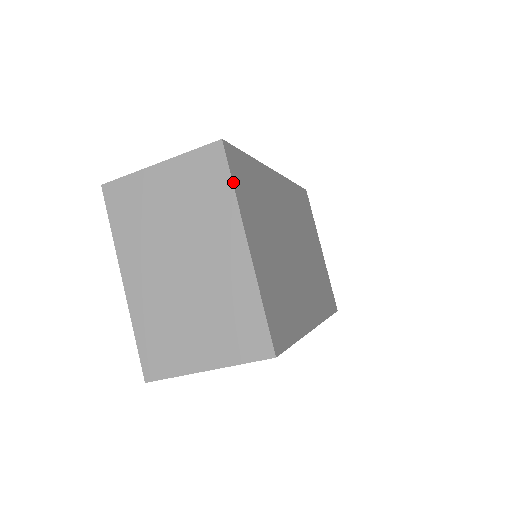
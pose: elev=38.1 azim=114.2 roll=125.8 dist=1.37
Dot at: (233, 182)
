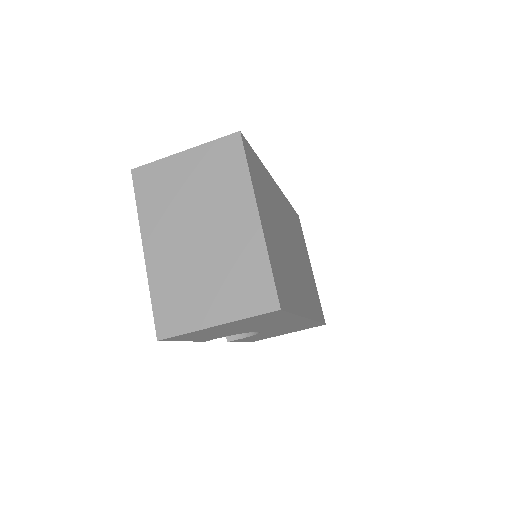
Dot at: (248, 165)
